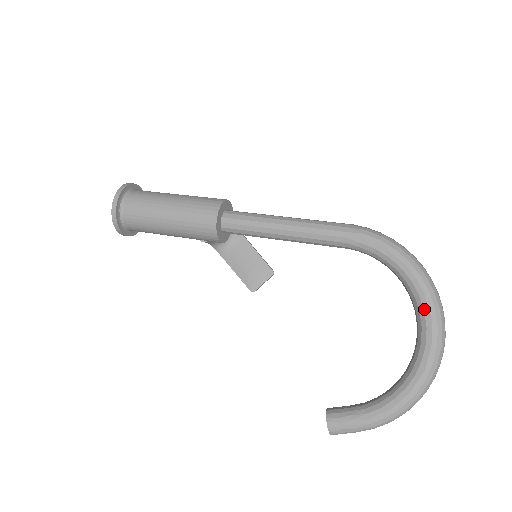
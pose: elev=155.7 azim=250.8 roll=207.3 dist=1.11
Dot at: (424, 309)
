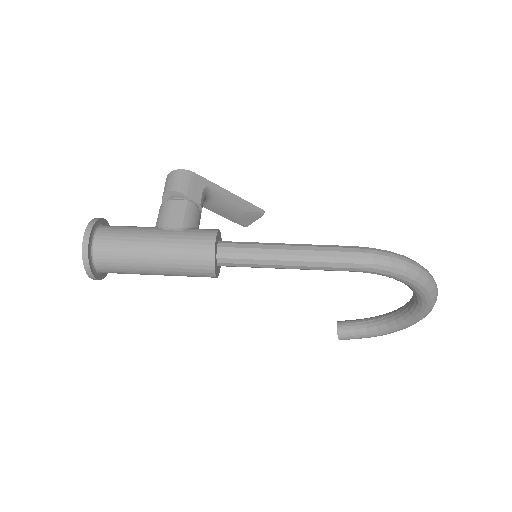
Dot at: (422, 300)
